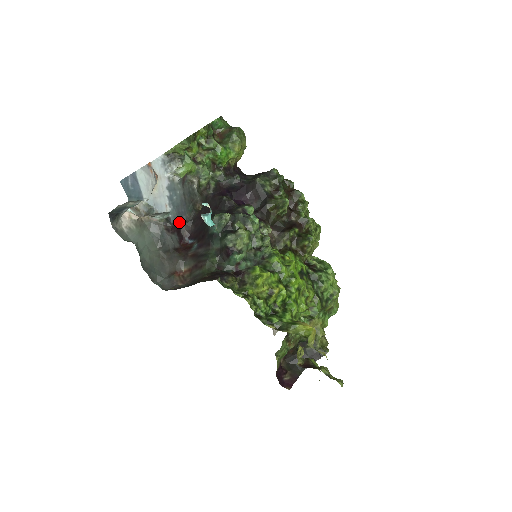
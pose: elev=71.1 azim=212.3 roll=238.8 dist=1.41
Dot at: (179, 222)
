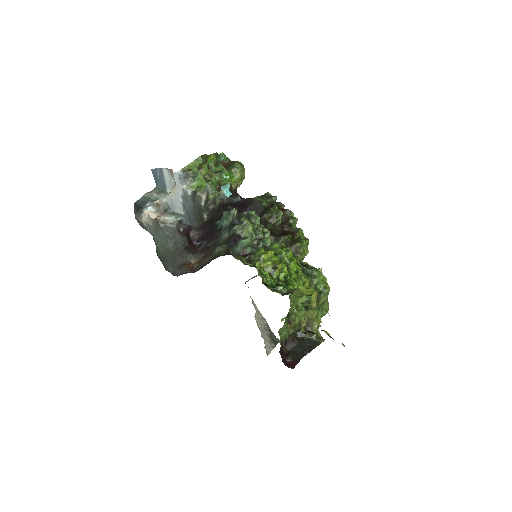
Dot at: (189, 226)
